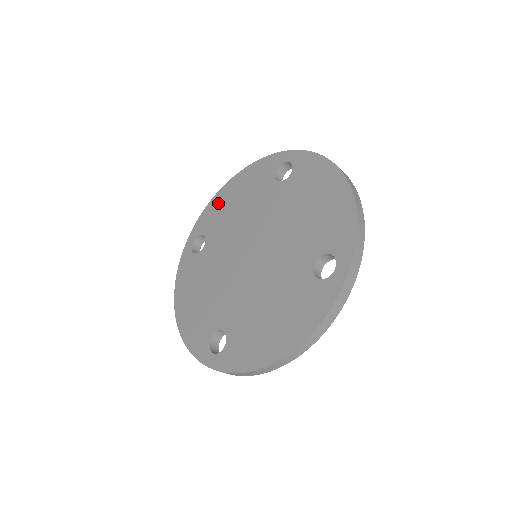
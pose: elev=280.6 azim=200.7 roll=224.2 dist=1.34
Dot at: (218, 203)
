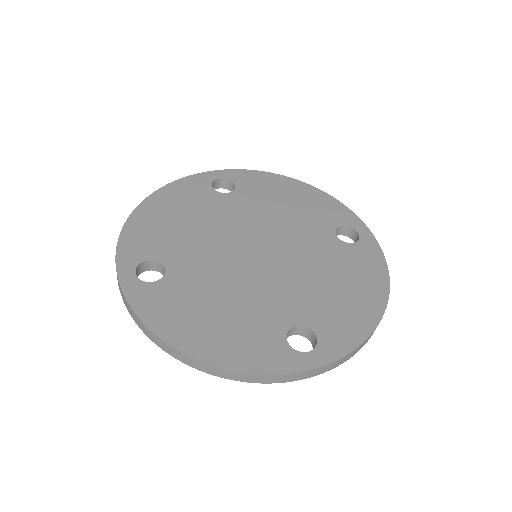
Dot at: (144, 225)
